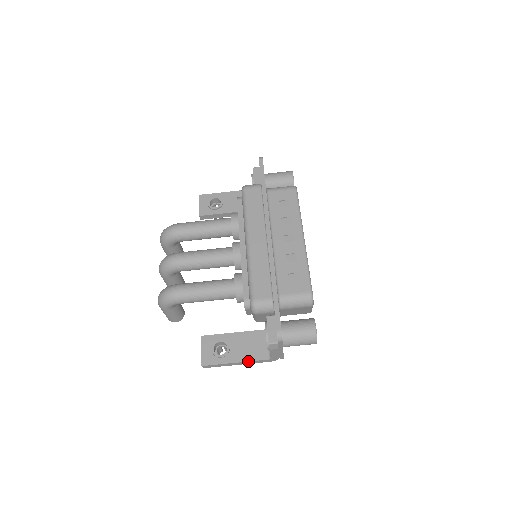
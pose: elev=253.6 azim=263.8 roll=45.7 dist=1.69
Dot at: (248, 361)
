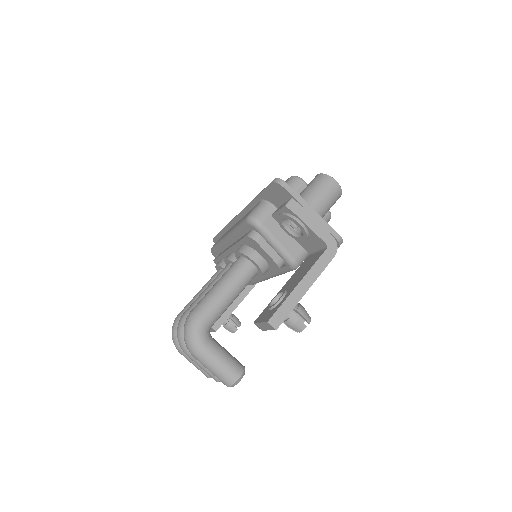
Dot at: (309, 270)
